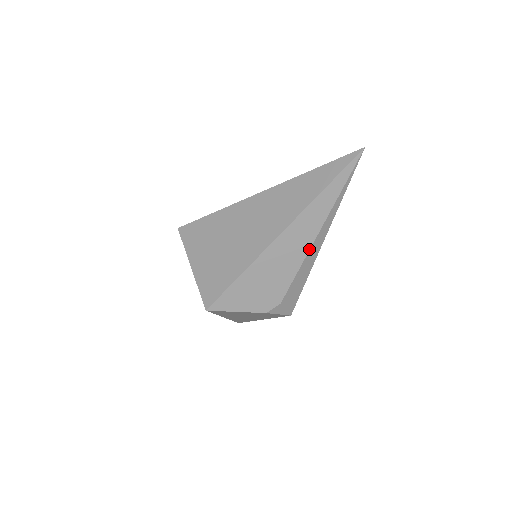
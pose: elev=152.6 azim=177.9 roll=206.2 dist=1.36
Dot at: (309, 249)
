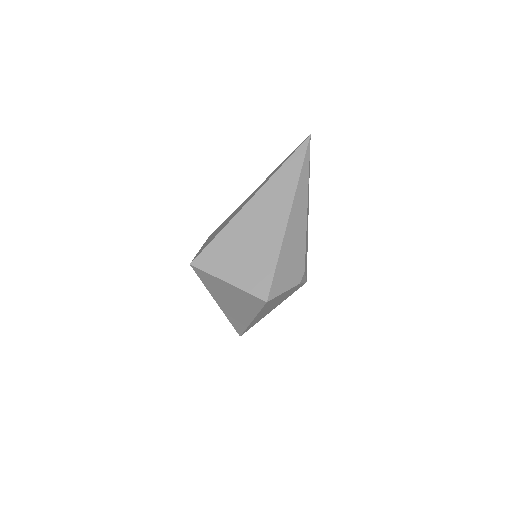
Dot at: (306, 220)
